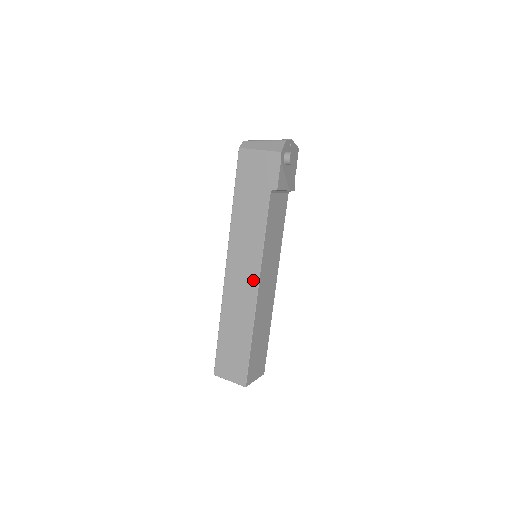
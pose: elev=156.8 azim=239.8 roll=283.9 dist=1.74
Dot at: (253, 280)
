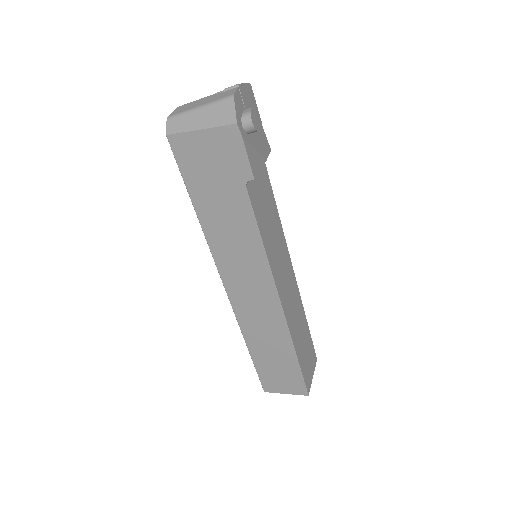
Dot at: (269, 295)
